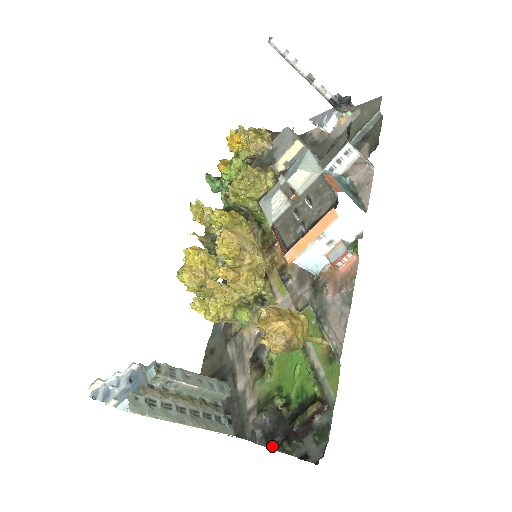
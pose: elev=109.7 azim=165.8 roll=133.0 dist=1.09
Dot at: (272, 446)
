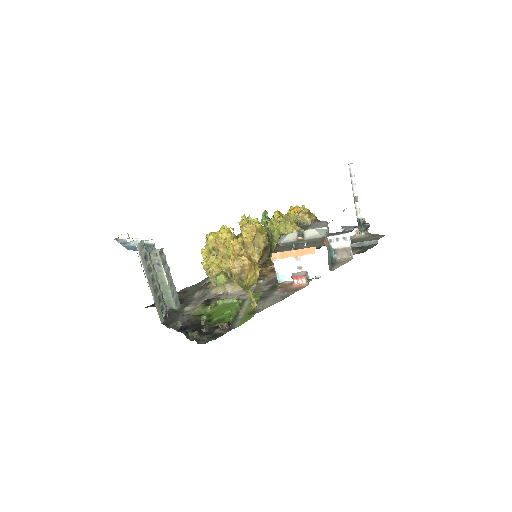
Dot at: (182, 331)
